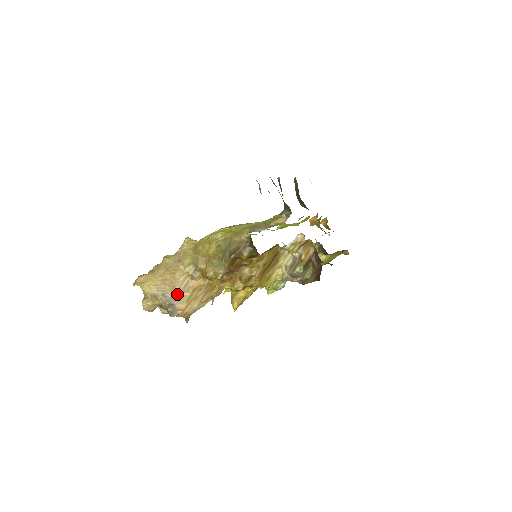
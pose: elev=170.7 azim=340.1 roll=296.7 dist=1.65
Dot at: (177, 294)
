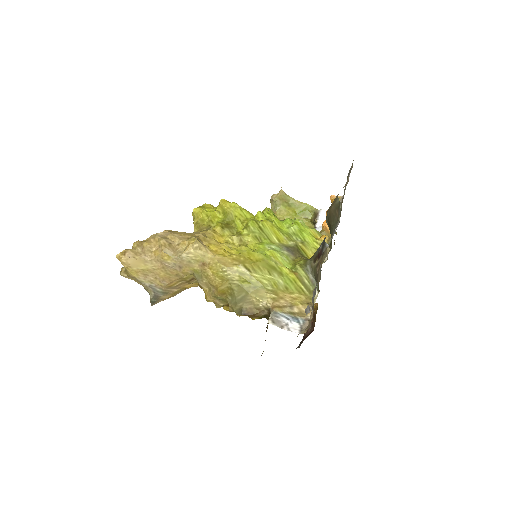
Dot at: (165, 289)
